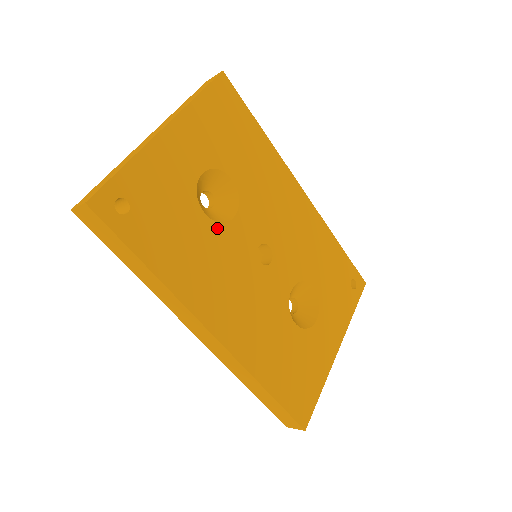
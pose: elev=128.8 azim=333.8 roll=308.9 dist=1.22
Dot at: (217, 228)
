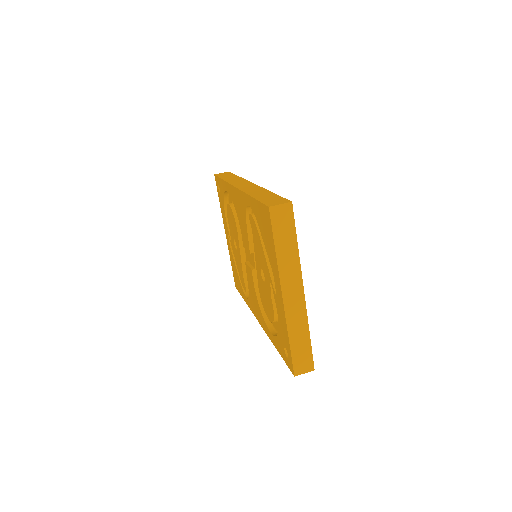
Dot at: occluded
